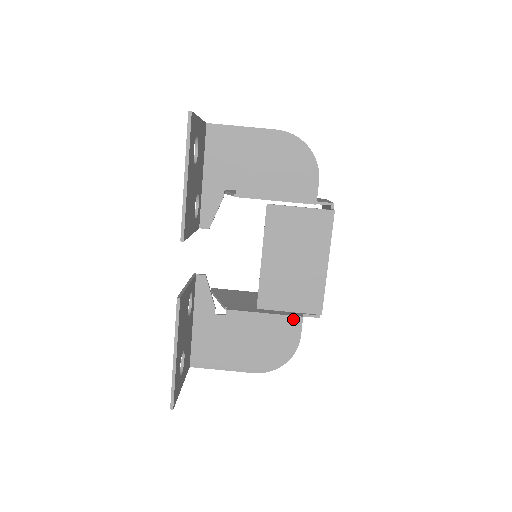
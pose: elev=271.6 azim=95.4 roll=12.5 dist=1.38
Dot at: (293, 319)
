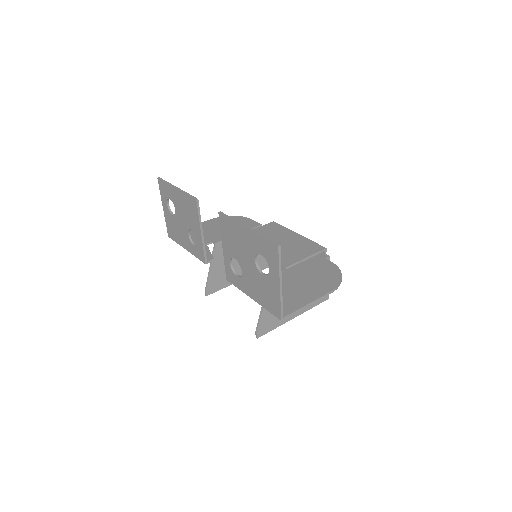
Dot at: (314, 258)
